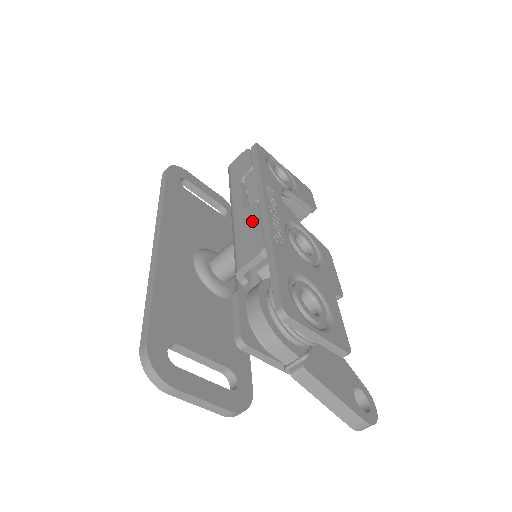
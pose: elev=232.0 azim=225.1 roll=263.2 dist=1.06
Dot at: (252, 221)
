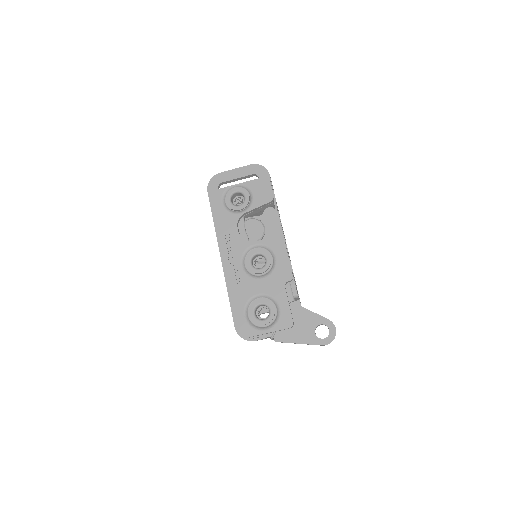
Dot at: occluded
